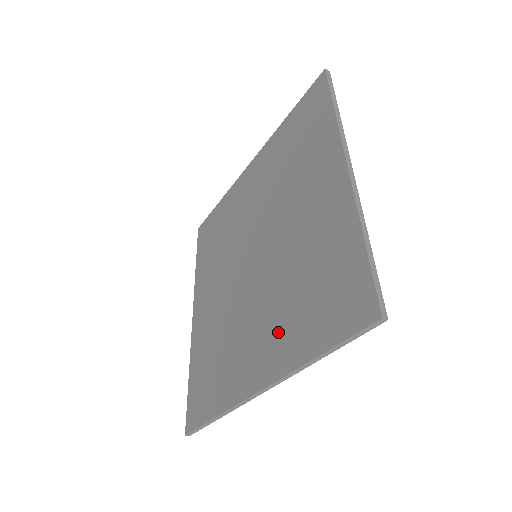
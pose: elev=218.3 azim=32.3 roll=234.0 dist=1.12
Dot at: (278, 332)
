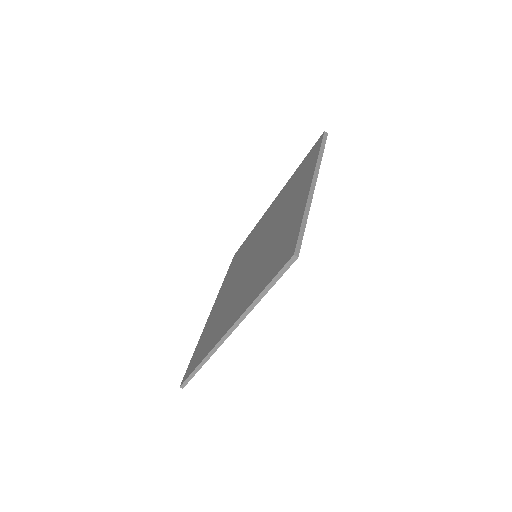
Dot at: (248, 292)
